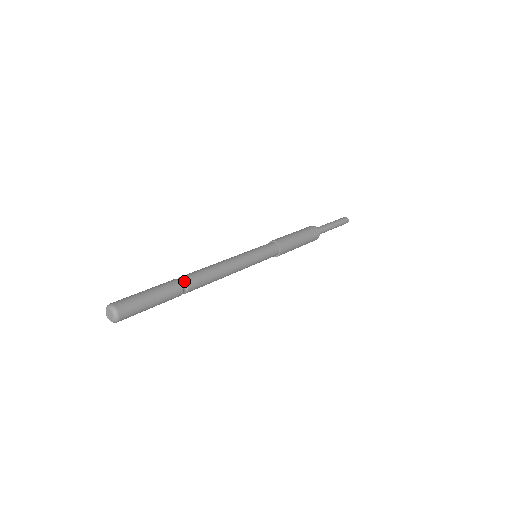
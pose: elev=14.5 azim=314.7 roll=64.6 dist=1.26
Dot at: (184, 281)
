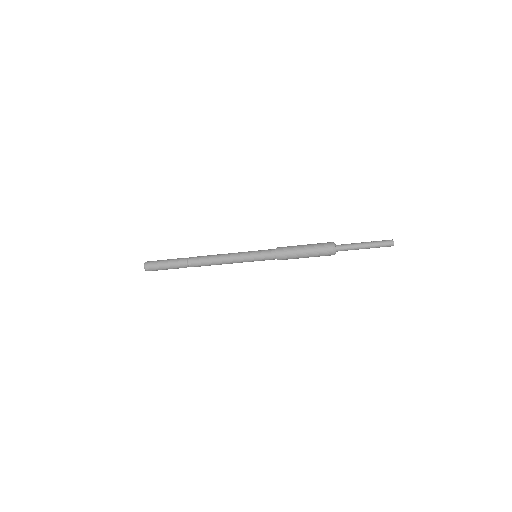
Dot at: (189, 258)
